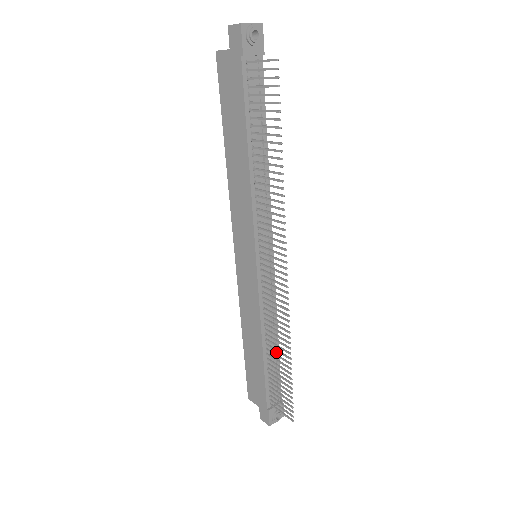
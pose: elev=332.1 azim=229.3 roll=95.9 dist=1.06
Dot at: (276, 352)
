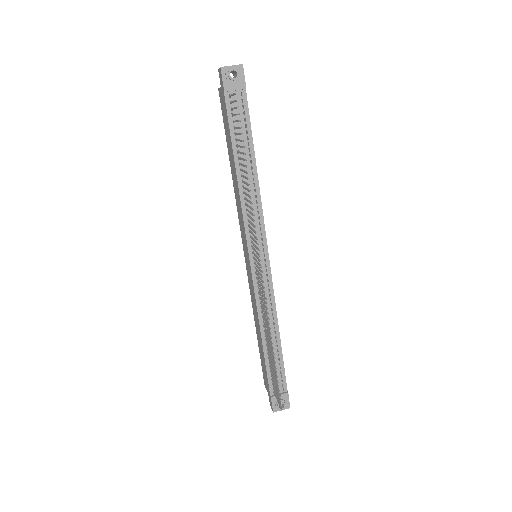
Dot at: (278, 345)
